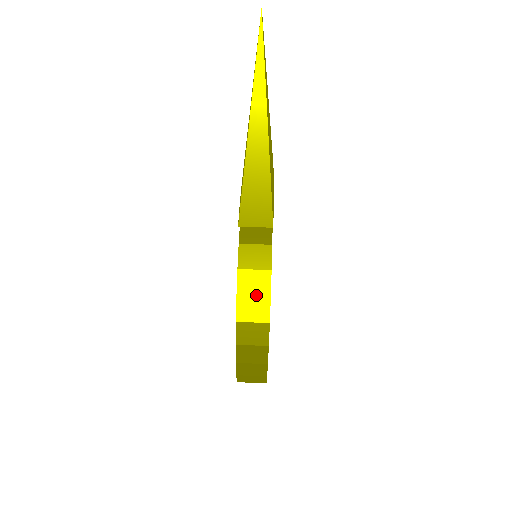
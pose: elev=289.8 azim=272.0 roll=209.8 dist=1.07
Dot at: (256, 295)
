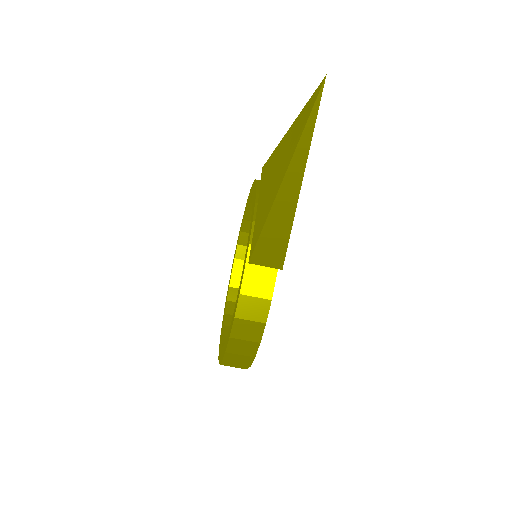
Dot at: (253, 320)
